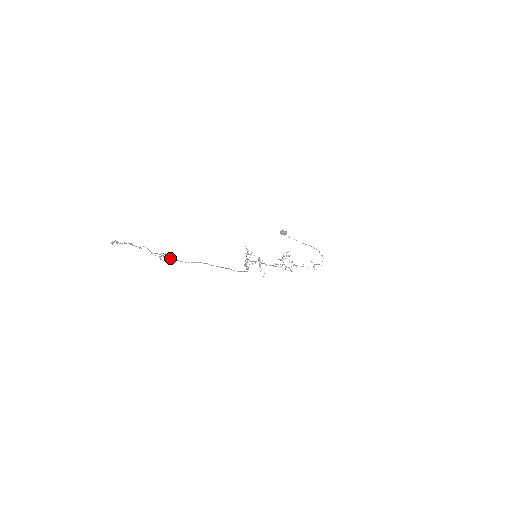
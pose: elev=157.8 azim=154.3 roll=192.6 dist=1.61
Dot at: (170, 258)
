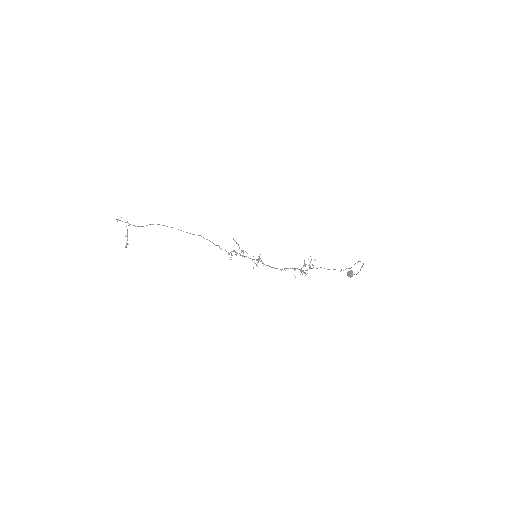
Dot at: (130, 224)
